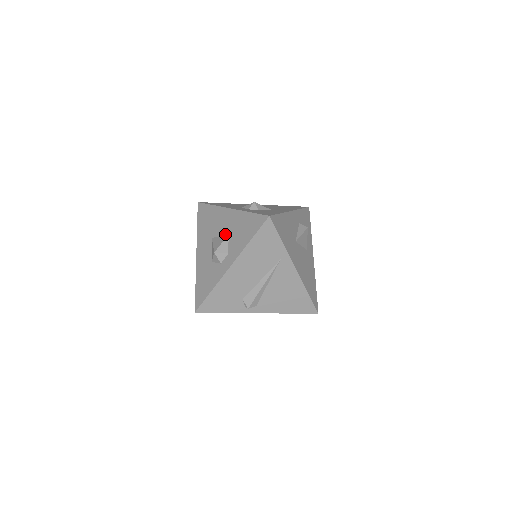
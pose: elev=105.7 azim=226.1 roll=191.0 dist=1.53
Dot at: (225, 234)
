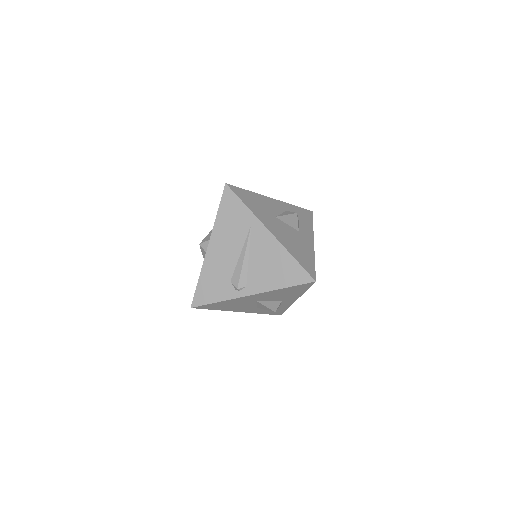
Dot at: occluded
